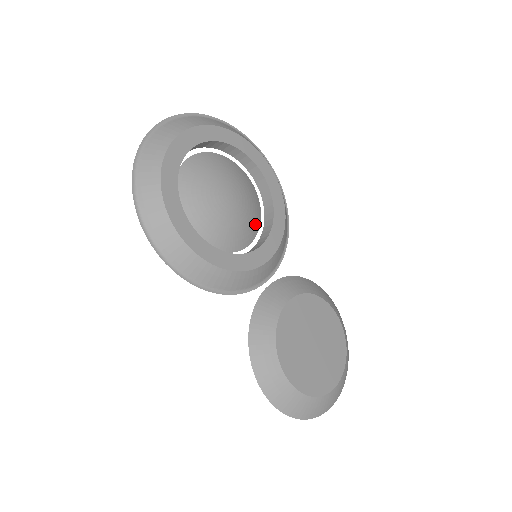
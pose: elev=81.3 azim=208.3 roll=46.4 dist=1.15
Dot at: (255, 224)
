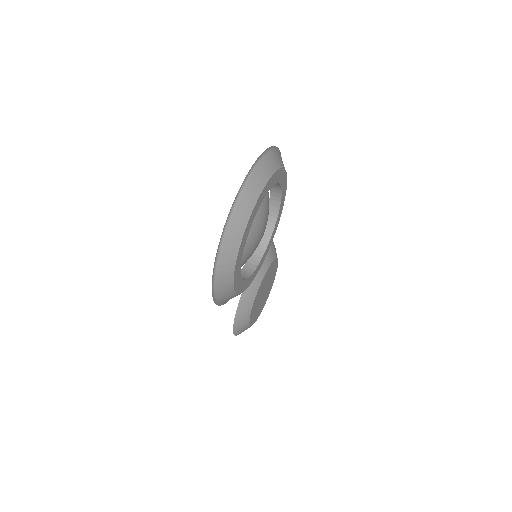
Dot at: occluded
